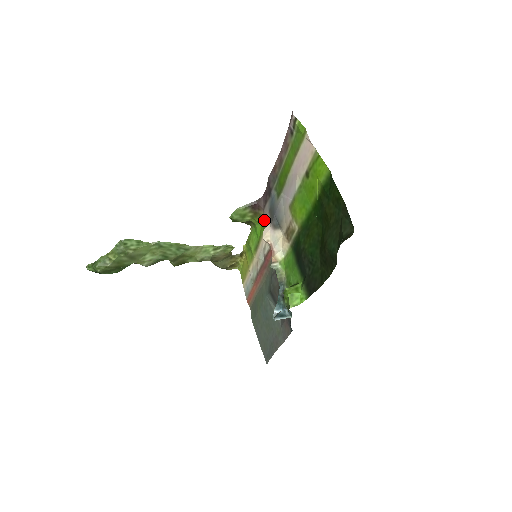
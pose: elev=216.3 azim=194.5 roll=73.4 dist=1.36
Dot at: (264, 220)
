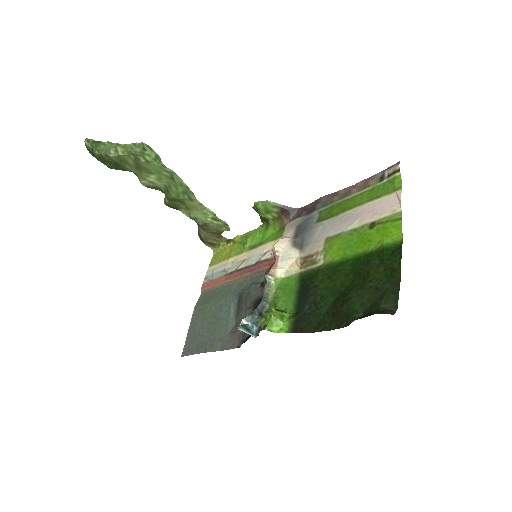
Dot at: (284, 230)
